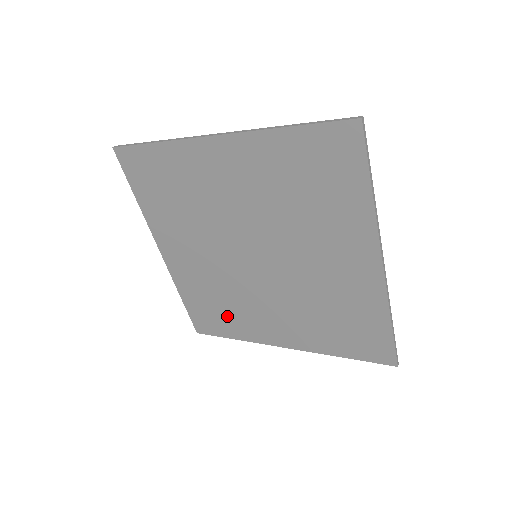
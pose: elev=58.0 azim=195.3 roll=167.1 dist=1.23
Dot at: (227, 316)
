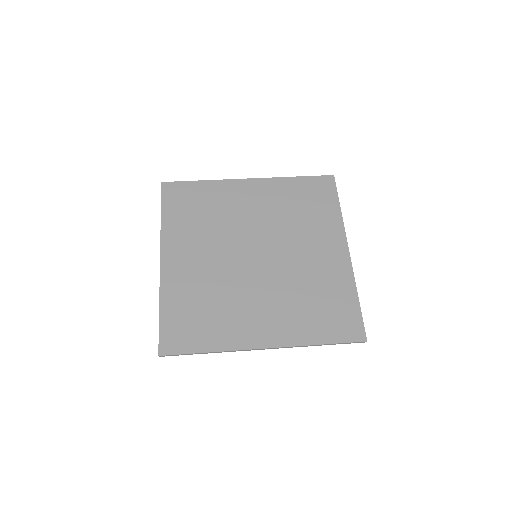
Dot at: (209, 322)
